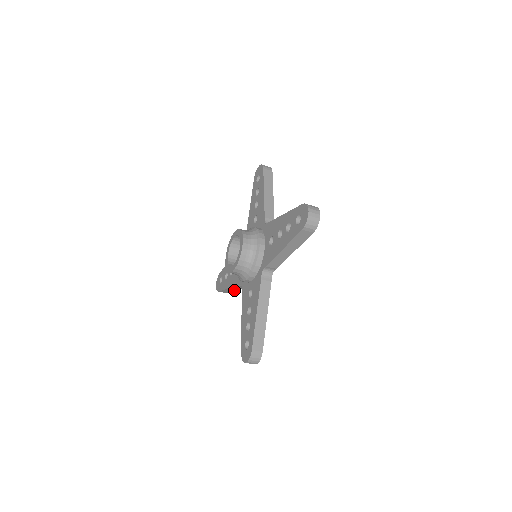
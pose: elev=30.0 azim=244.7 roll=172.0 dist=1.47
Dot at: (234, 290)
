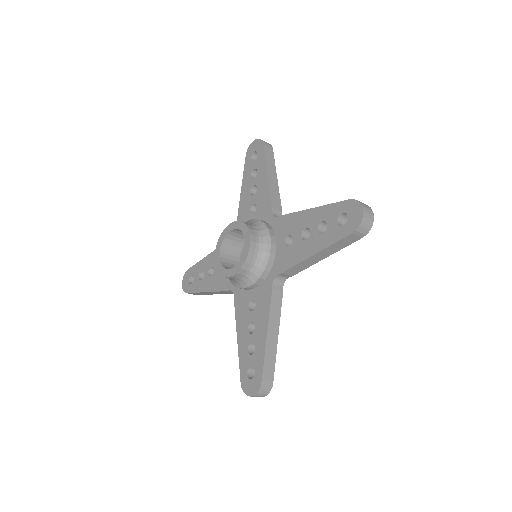
Dot at: (212, 293)
